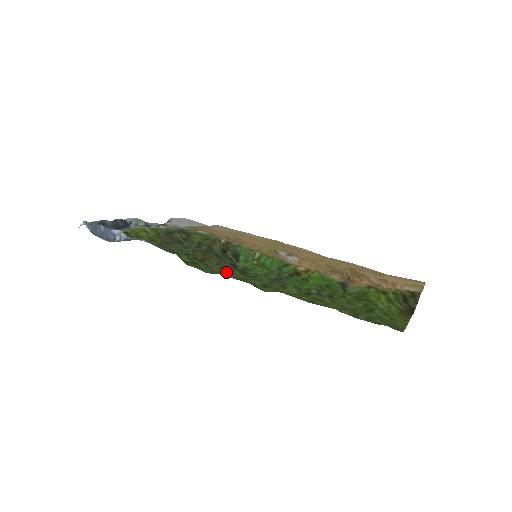
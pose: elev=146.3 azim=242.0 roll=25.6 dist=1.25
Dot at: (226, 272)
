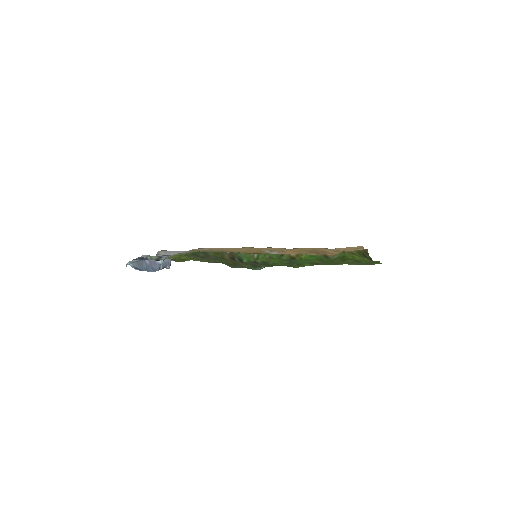
Dot at: occluded
